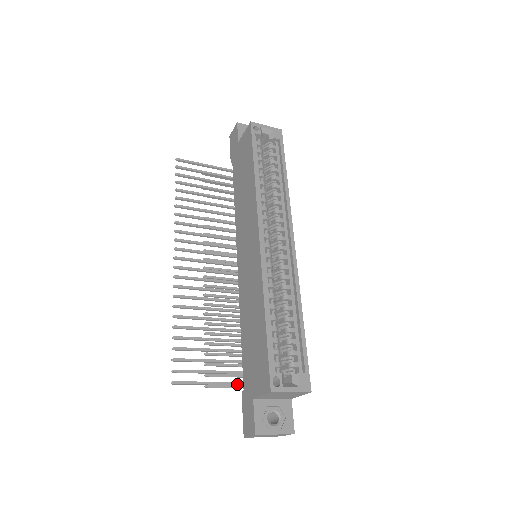
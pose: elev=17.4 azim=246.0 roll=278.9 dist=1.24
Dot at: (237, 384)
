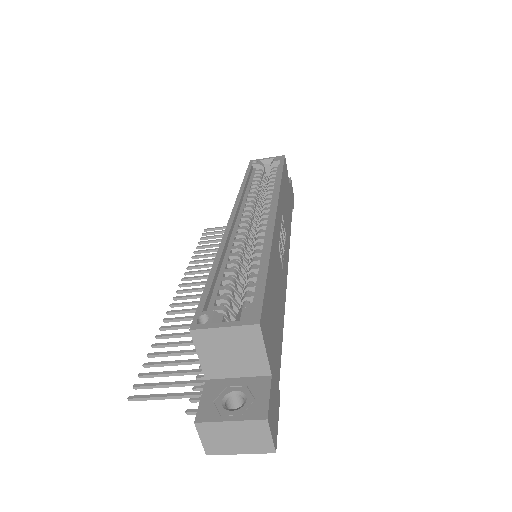
Dot at: occluded
